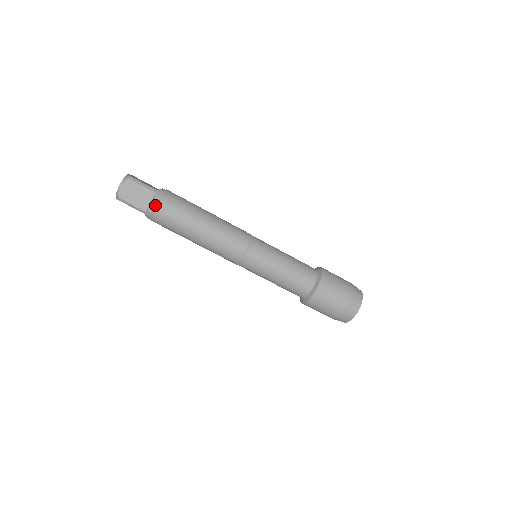
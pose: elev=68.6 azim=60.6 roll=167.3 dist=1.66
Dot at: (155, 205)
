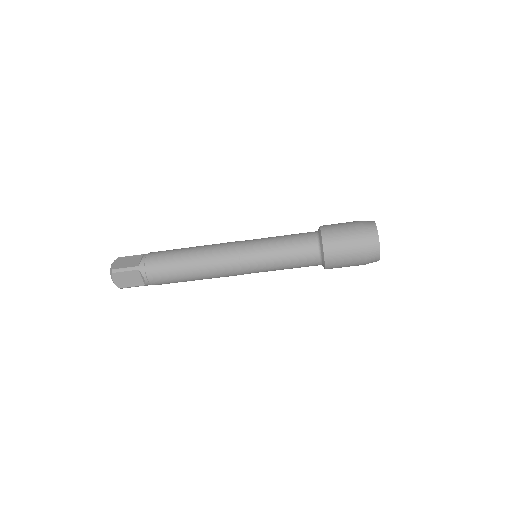
Dot at: (146, 279)
